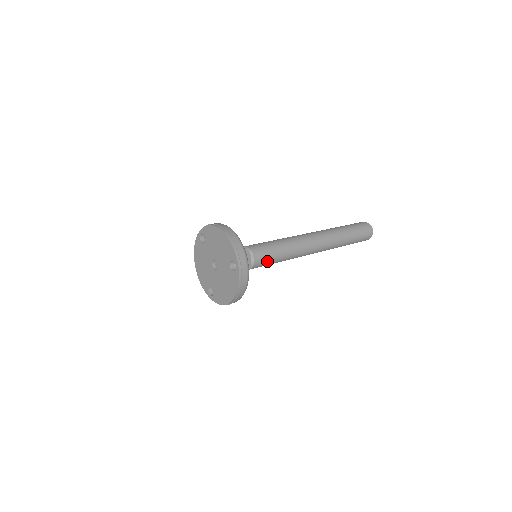
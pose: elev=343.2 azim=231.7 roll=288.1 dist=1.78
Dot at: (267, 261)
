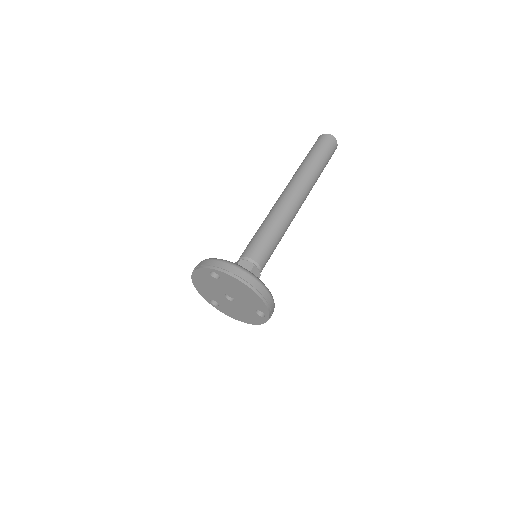
Dot at: occluded
